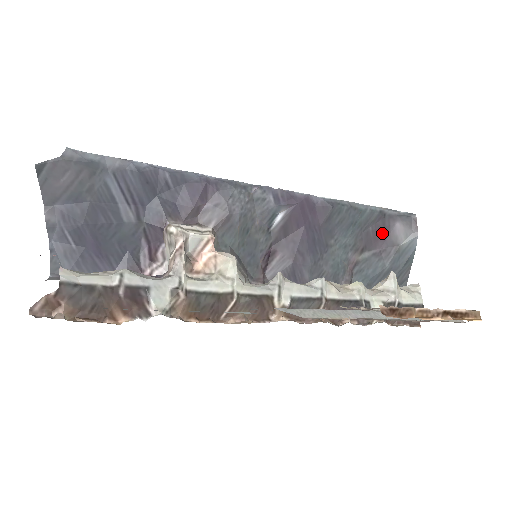
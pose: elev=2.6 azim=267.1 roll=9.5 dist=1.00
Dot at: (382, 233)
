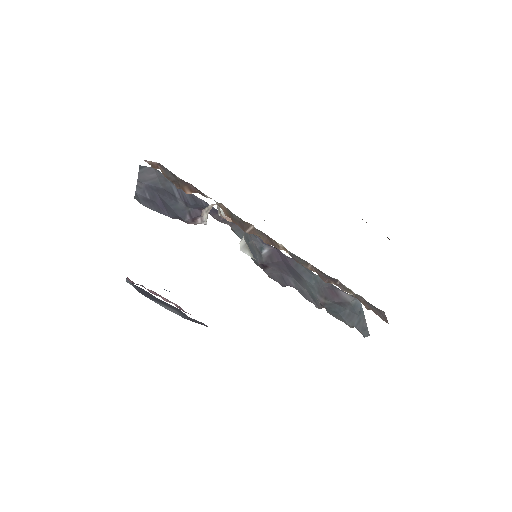
Dot at: (334, 293)
